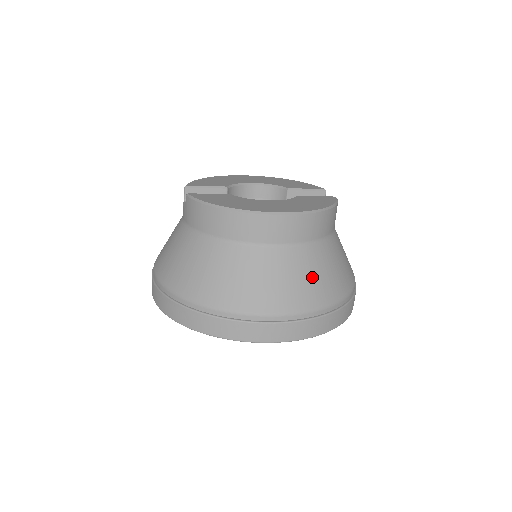
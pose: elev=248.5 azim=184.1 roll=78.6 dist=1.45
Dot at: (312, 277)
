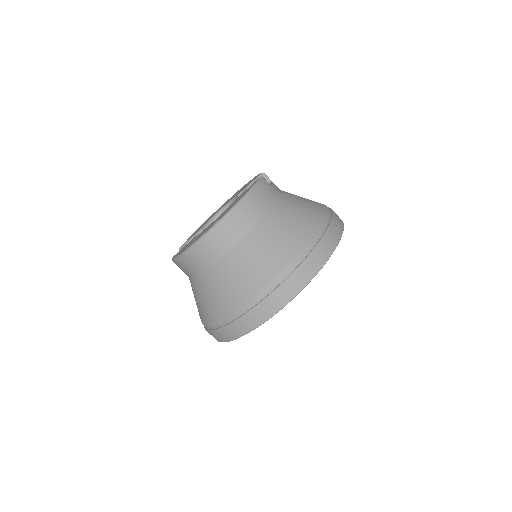
Dot at: (265, 253)
